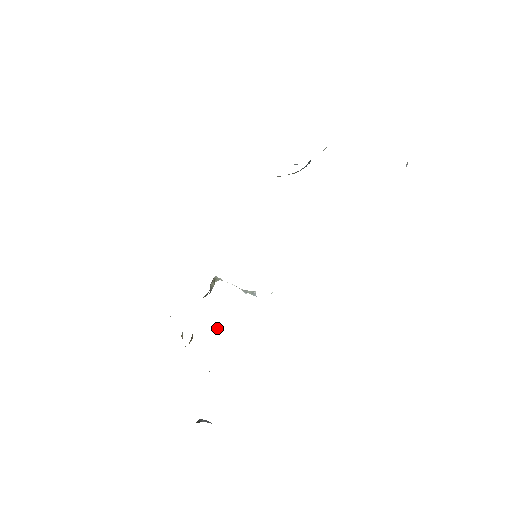
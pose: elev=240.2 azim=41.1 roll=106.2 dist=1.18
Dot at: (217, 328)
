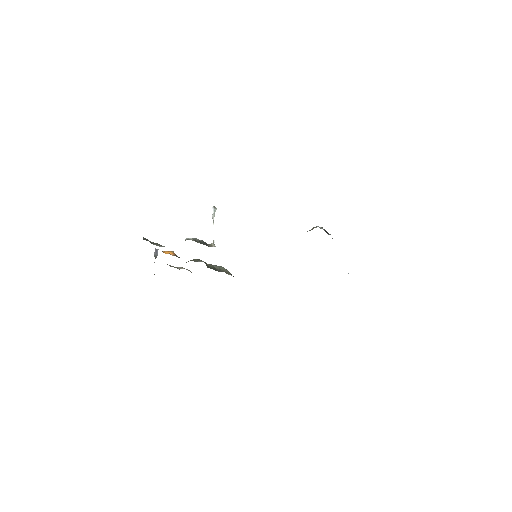
Dot at: (206, 265)
